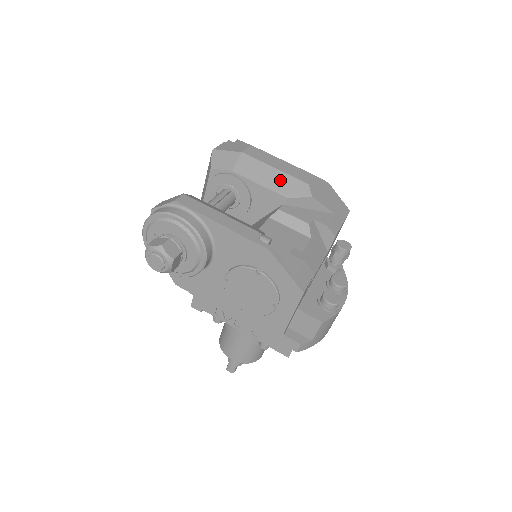
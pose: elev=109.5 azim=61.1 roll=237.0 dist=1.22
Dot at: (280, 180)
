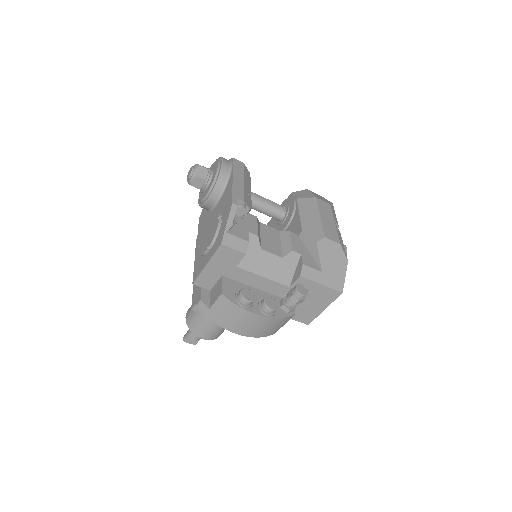
Dot at: (313, 222)
